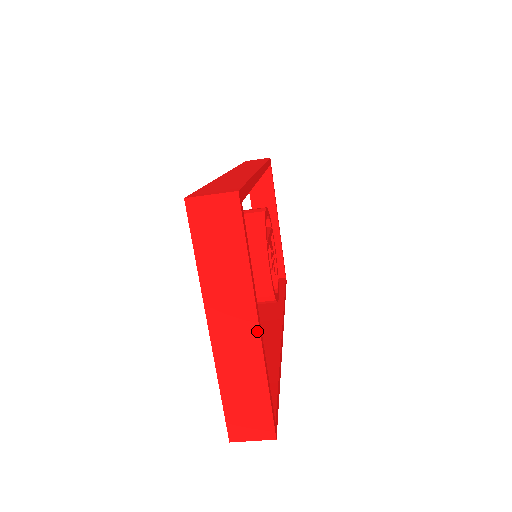
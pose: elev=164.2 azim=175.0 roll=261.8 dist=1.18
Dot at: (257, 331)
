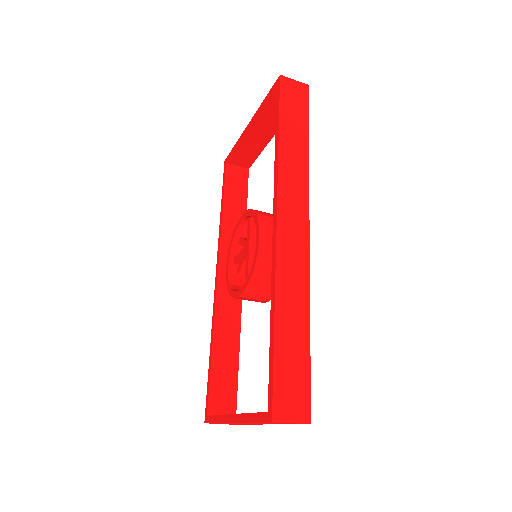
Dot at: (262, 424)
